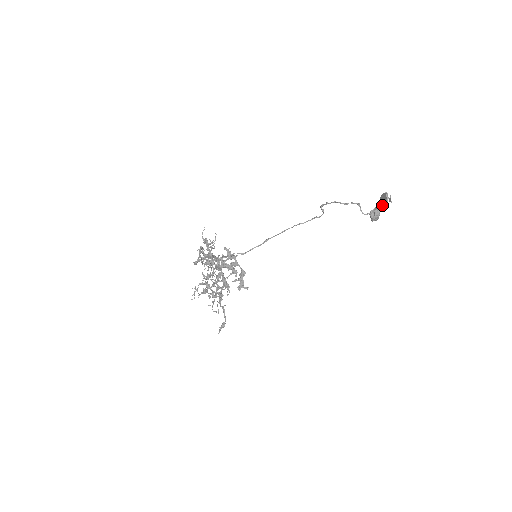
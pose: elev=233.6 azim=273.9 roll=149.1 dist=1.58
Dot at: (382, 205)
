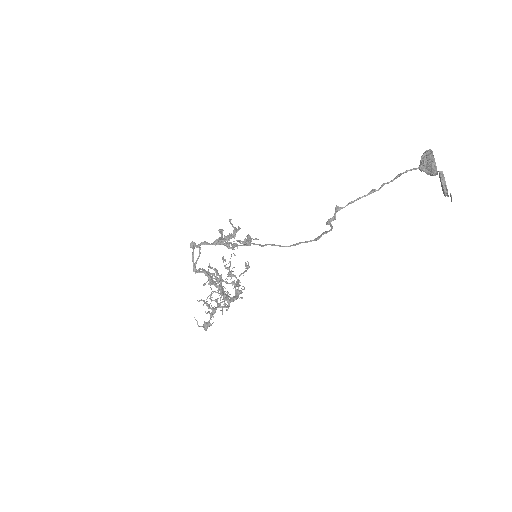
Dot at: (440, 181)
